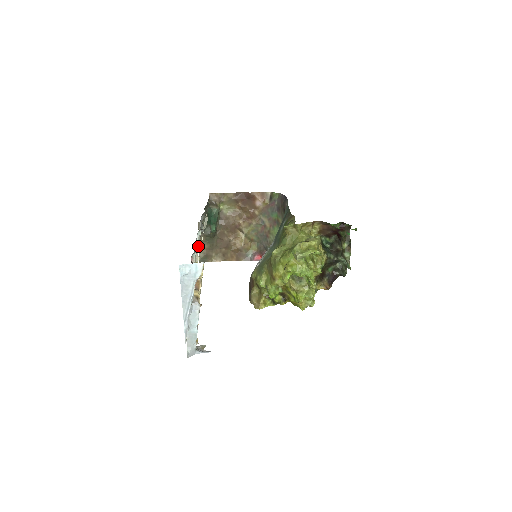
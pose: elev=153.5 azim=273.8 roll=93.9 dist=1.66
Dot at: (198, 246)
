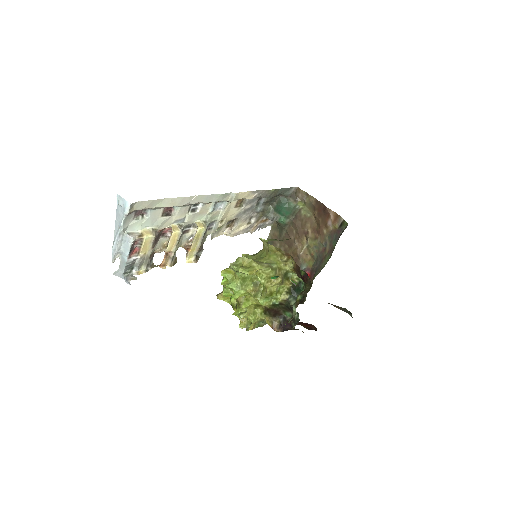
Dot at: (211, 211)
